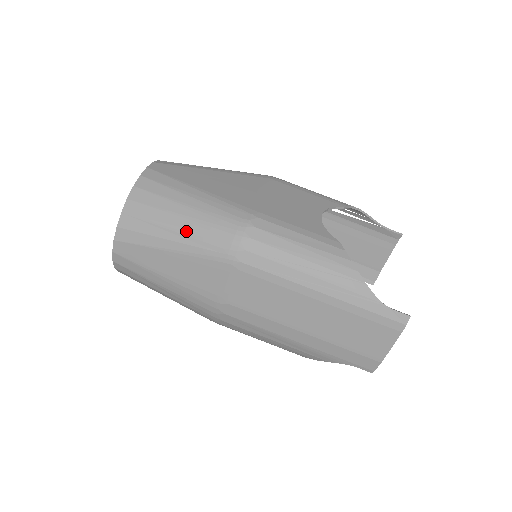
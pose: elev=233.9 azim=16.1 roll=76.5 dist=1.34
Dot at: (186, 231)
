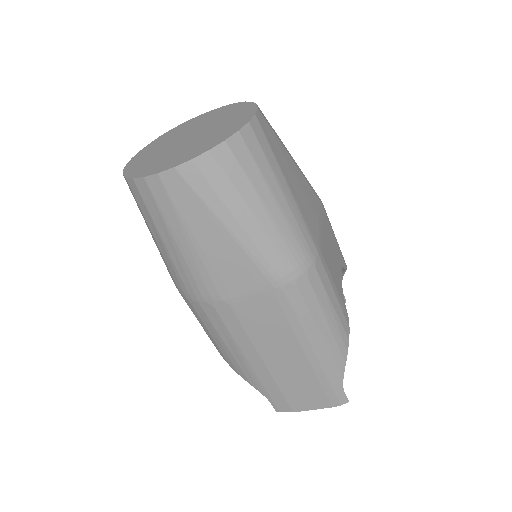
Dot at: (261, 227)
